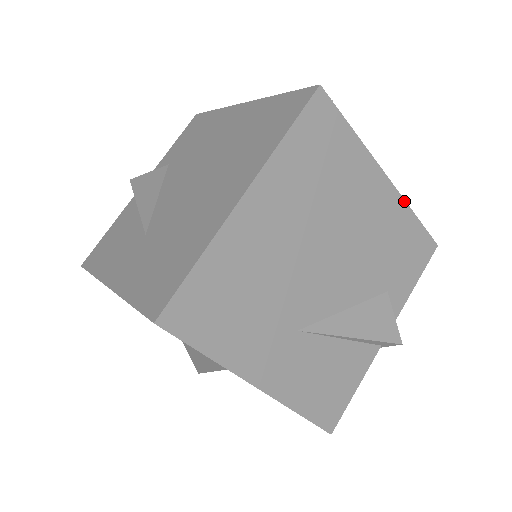
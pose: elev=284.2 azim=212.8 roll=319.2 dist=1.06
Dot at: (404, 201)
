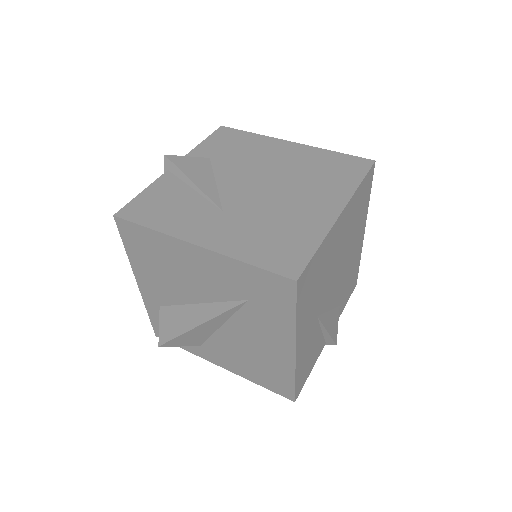
Dot at: occluded
